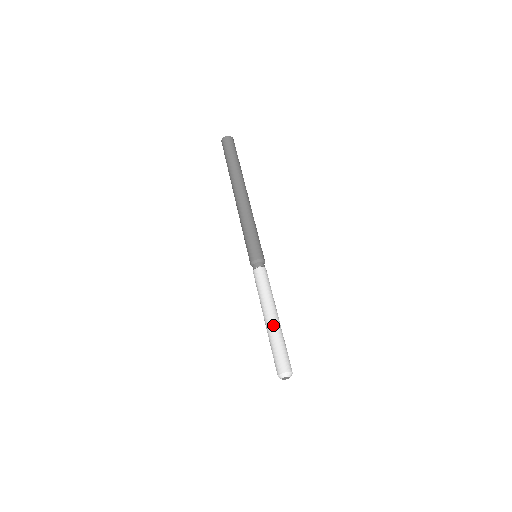
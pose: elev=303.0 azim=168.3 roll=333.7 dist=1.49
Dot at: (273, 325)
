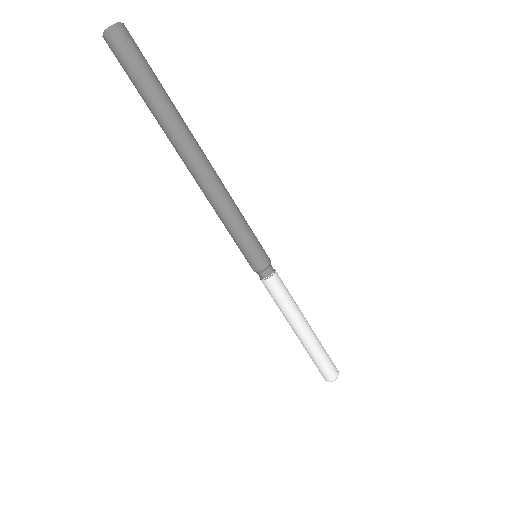
Dot at: (311, 339)
